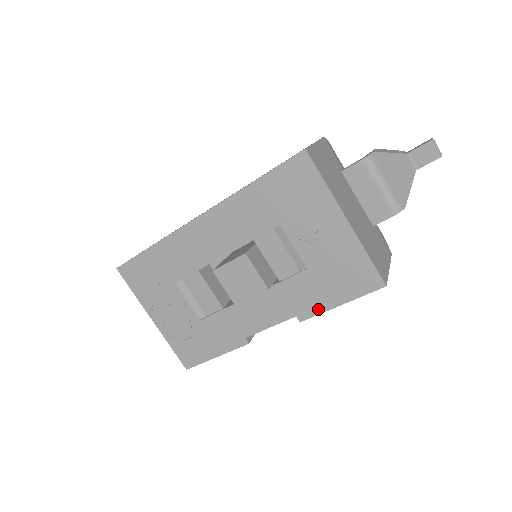
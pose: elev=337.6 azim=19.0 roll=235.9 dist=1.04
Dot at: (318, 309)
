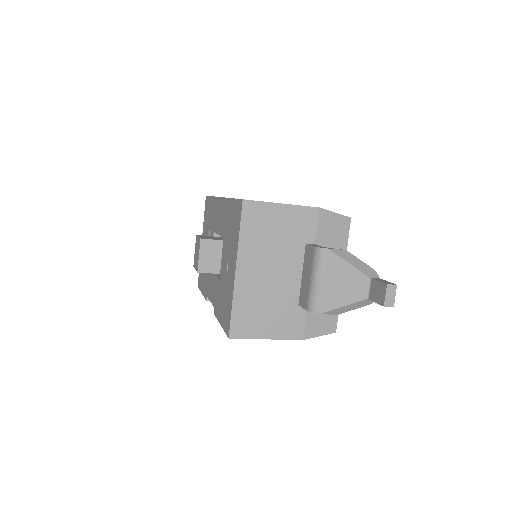
Dot at: (218, 315)
